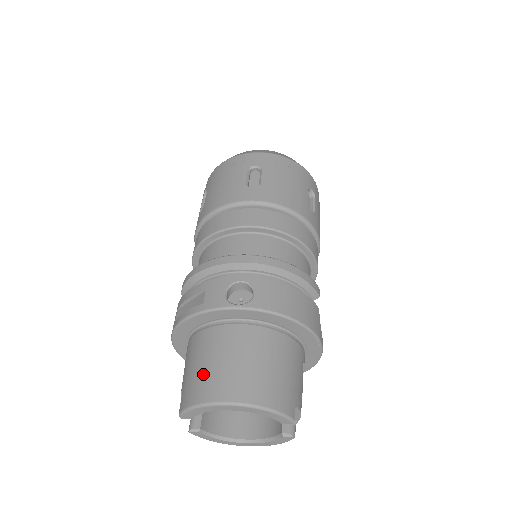
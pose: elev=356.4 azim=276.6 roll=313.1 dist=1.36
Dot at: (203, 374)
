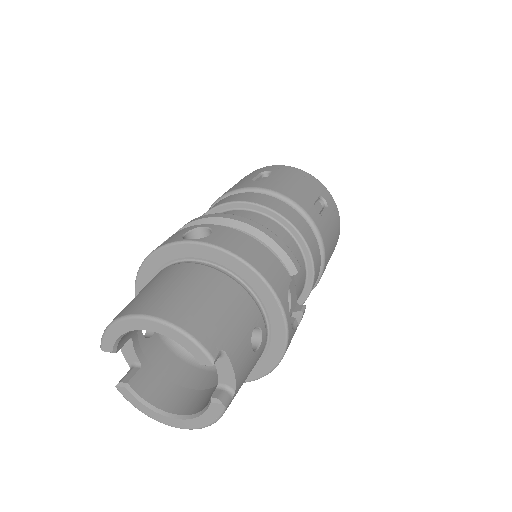
Dot at: (134, 299)
